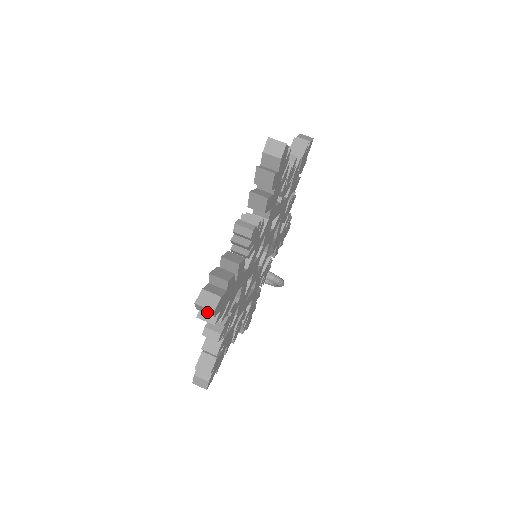
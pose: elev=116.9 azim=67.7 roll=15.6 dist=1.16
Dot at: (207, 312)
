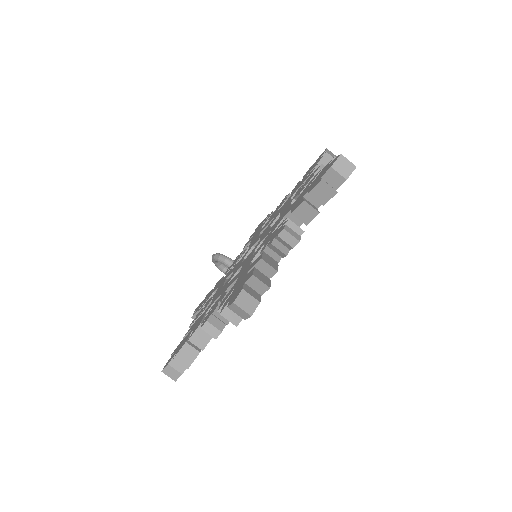
Dot at: (240, 314)
